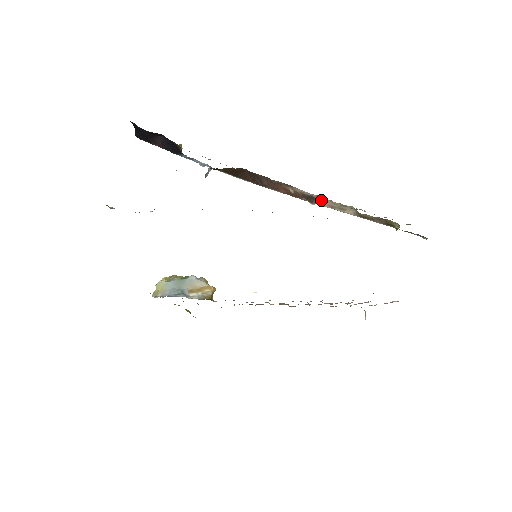
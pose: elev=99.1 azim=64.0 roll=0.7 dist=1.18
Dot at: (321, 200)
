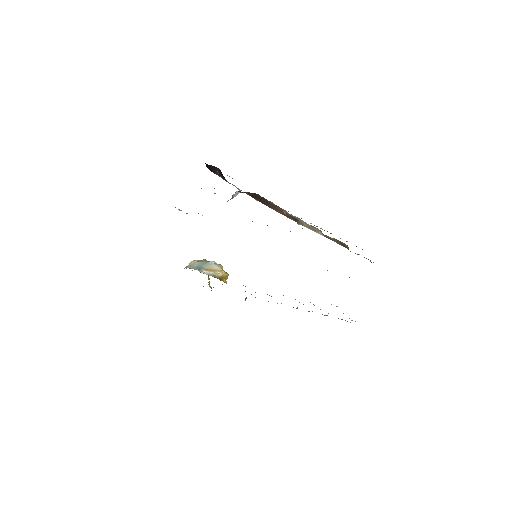
Dot at: (301, 221)
